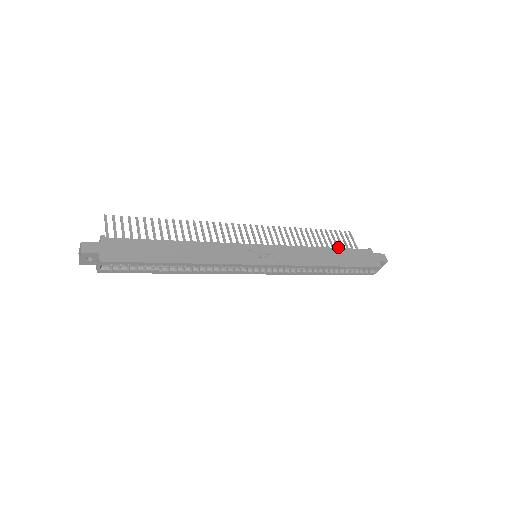
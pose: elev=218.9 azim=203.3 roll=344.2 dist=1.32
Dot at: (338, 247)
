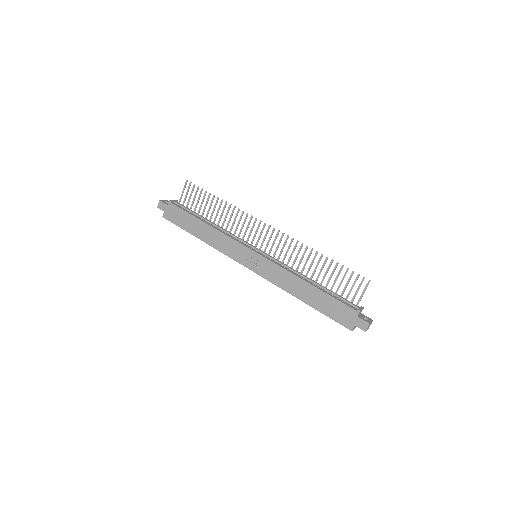
Dot at: (339, 287)
